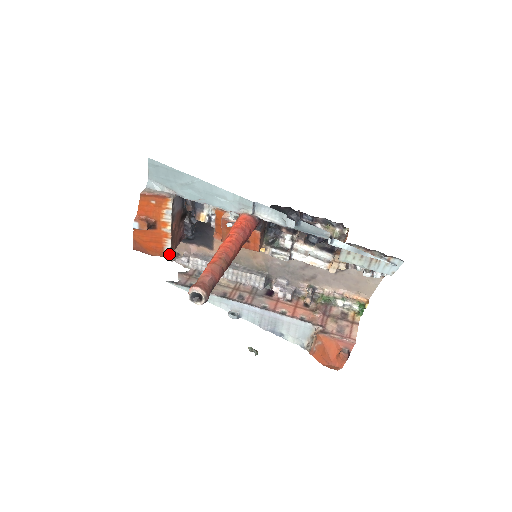
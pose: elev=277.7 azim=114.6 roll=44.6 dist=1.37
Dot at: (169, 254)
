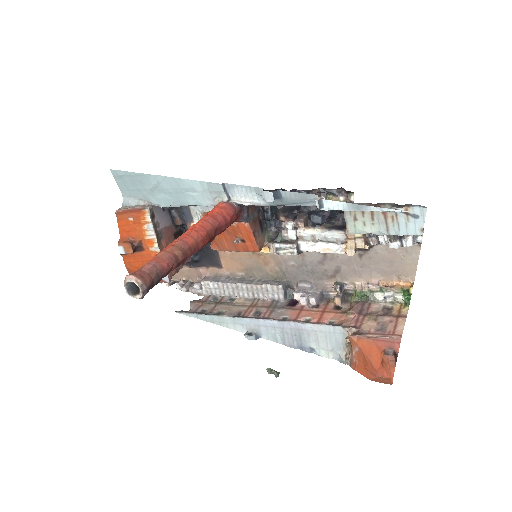
Dot at: (167, 277)
